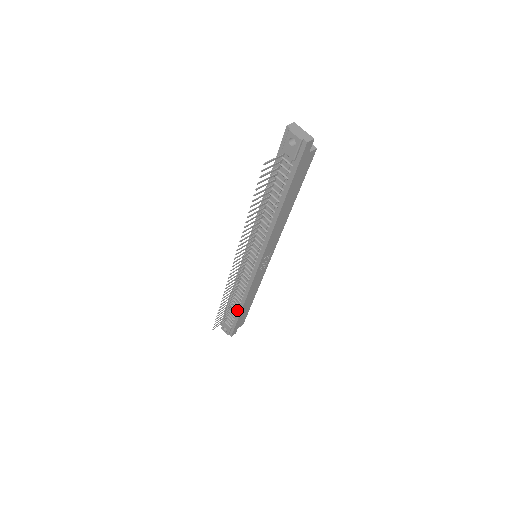
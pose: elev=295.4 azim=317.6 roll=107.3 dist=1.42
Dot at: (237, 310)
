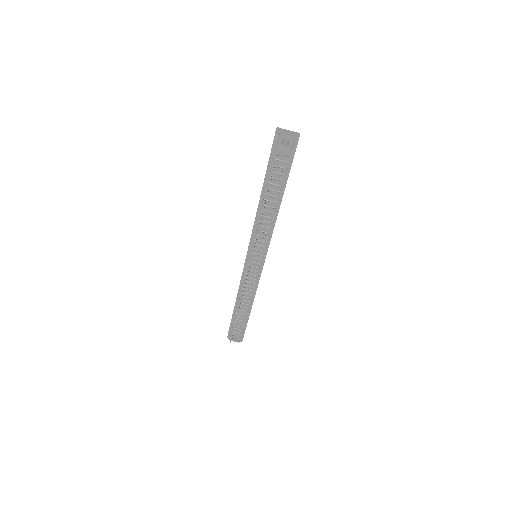
Dot at: (245, 314)
